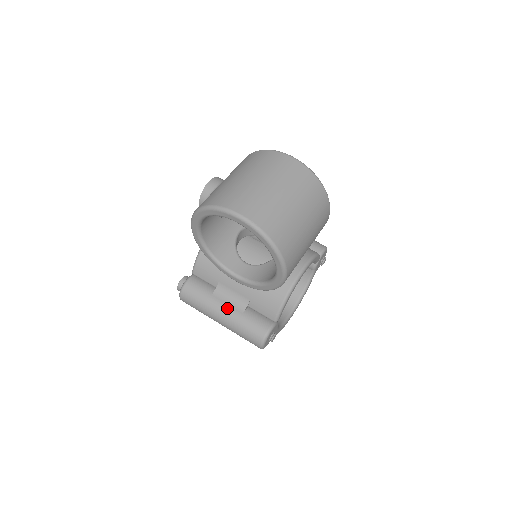
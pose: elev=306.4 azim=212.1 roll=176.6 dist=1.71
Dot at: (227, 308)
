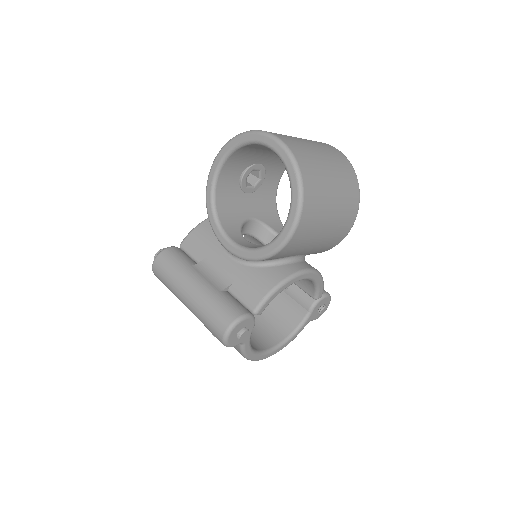
Dot at: (204, 281)
